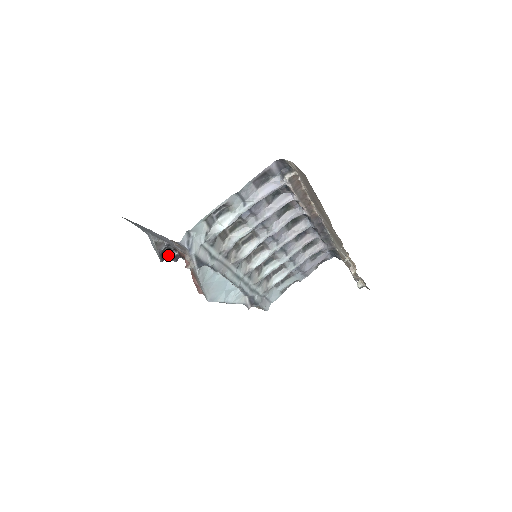
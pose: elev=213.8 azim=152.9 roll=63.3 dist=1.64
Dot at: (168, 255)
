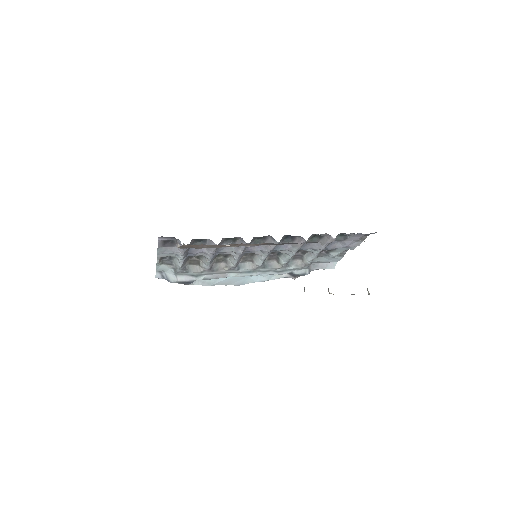
Dot at: occluded
